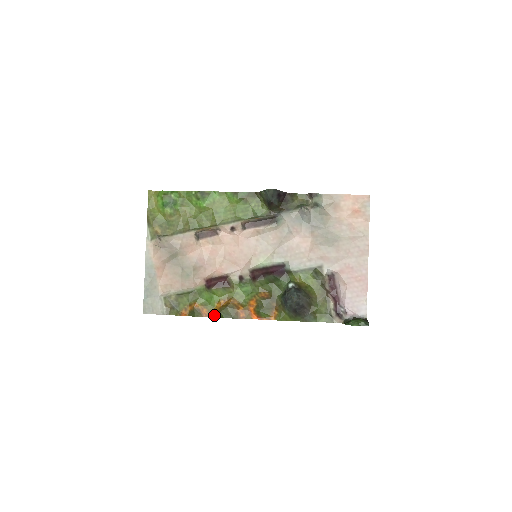
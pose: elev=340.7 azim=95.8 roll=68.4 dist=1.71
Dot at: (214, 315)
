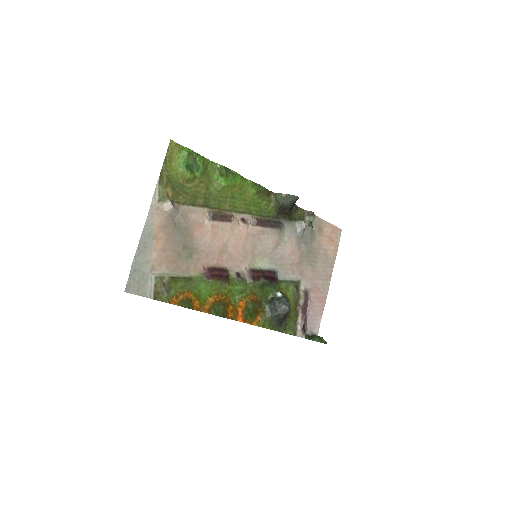
Dot at: (205, 310)
